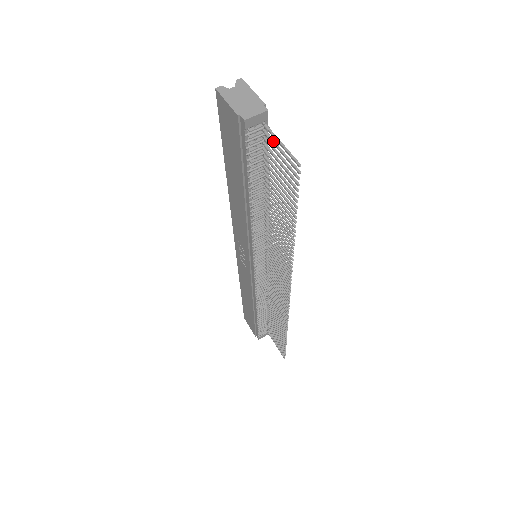
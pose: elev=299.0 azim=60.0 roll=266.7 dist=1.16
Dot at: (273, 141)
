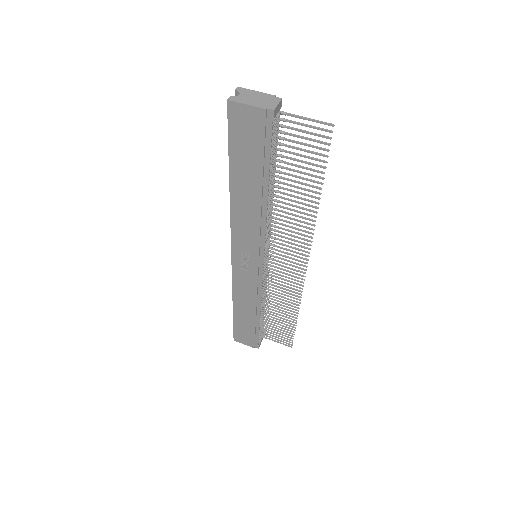
Dot at: (293, 121)
